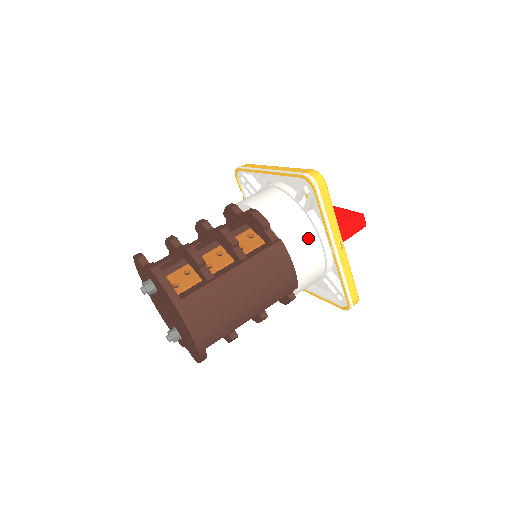
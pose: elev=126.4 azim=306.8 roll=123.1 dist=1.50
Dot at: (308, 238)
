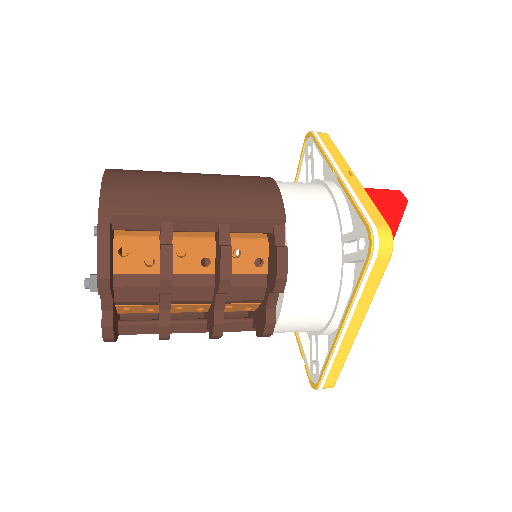
Dot at: (310, 186)
